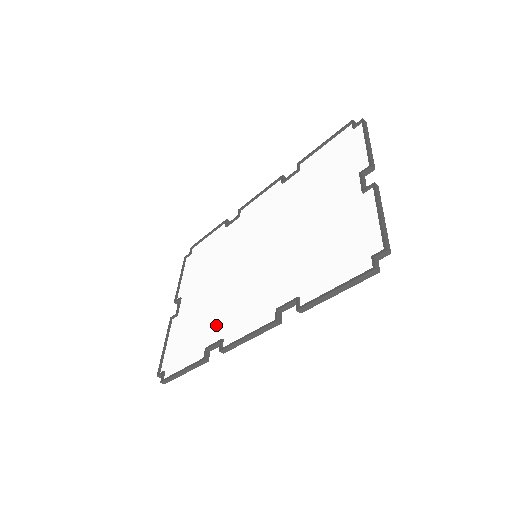
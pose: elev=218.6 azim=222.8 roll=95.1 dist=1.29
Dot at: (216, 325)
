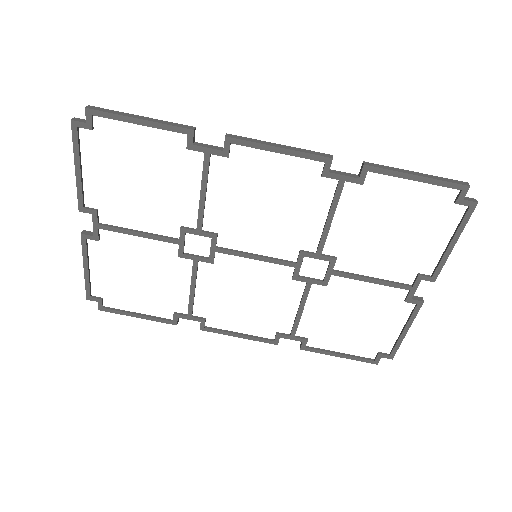
Dot at: (203, 176)
